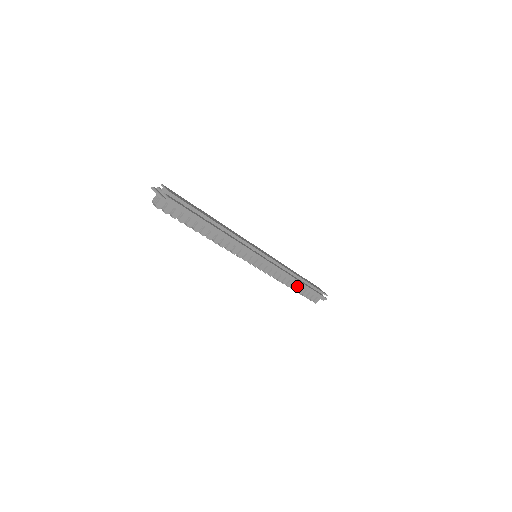
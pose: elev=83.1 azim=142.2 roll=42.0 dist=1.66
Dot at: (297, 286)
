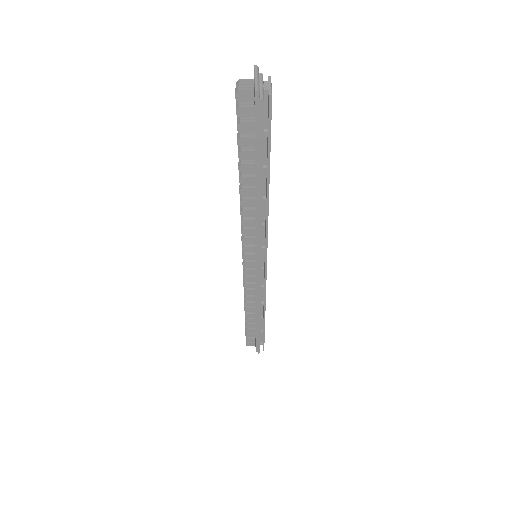
Dot at: (252, 318)
